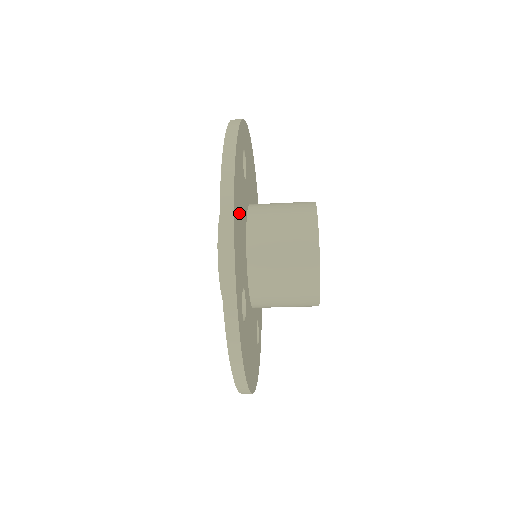
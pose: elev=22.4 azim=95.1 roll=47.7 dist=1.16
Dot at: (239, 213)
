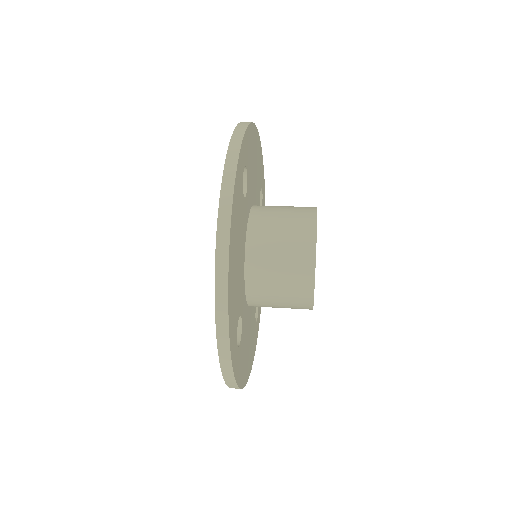
Dot at: (236, 256)
